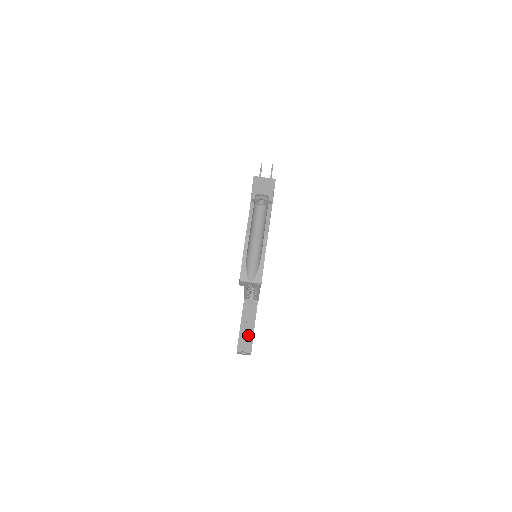
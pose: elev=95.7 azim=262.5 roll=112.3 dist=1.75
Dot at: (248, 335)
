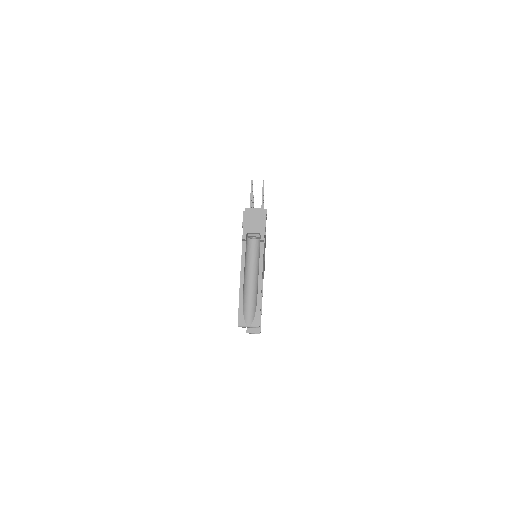
Dot at: occluded
